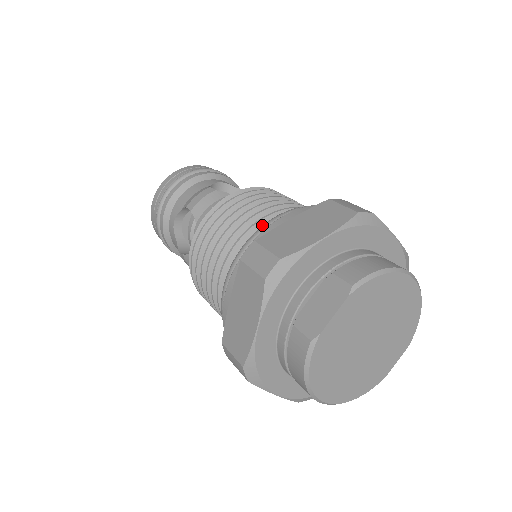
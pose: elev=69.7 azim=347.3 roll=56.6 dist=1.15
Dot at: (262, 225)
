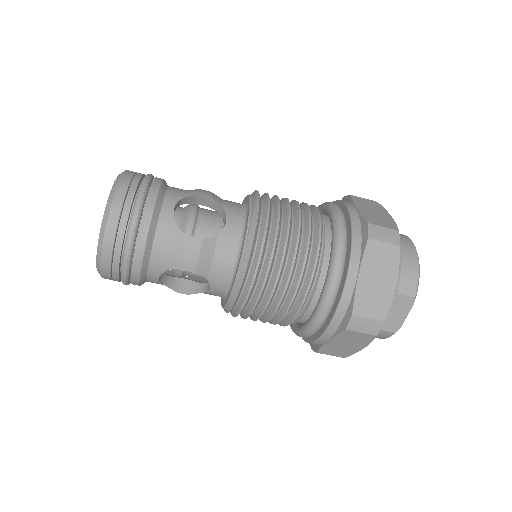
Dot at: (315, 276)
